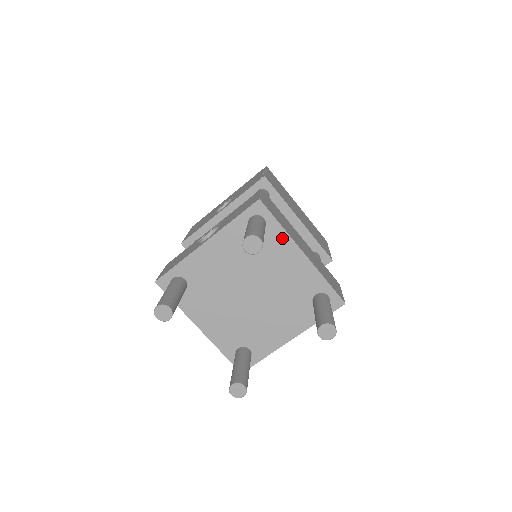
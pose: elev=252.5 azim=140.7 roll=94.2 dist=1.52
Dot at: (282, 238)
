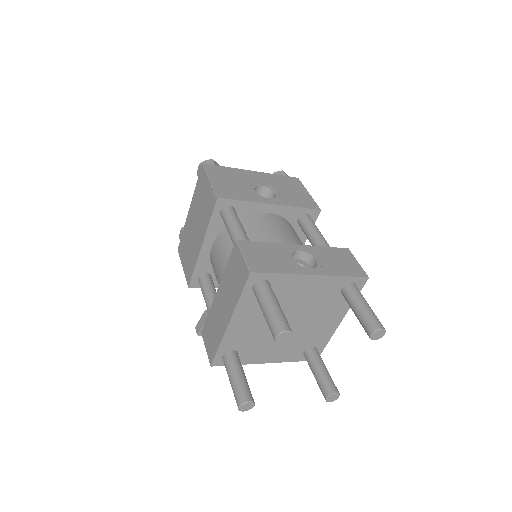
Dot at: (346, 306)
